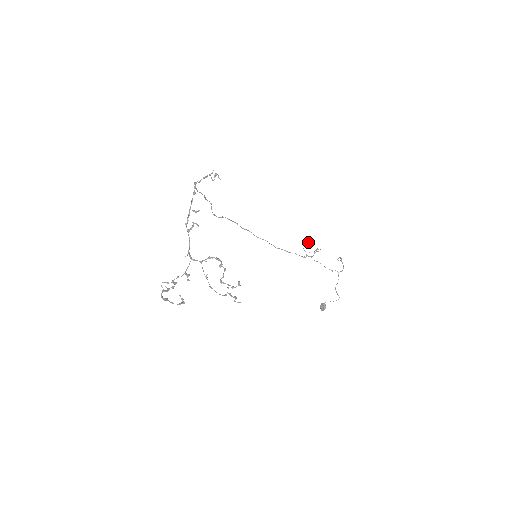
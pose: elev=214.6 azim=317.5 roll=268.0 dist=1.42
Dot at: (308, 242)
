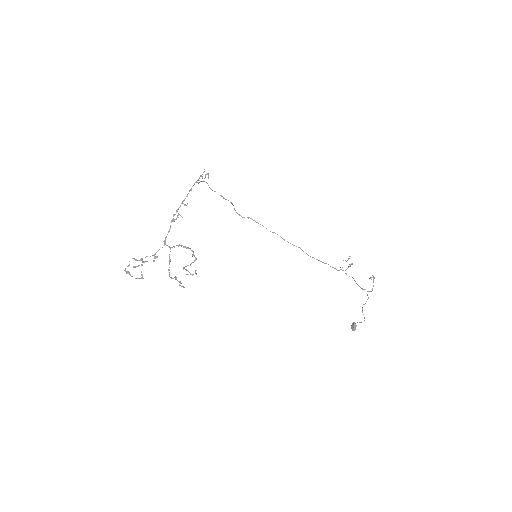
Dot at: occluded
